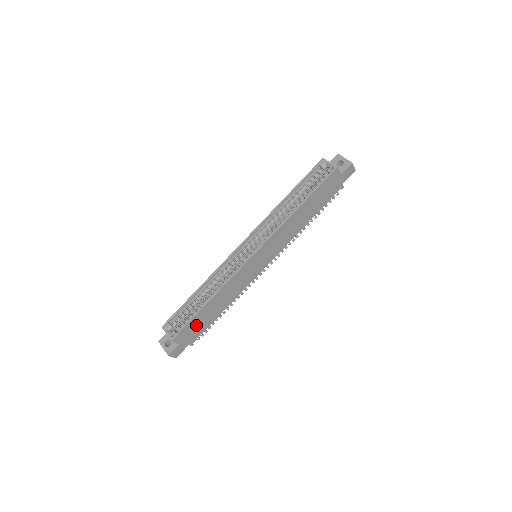
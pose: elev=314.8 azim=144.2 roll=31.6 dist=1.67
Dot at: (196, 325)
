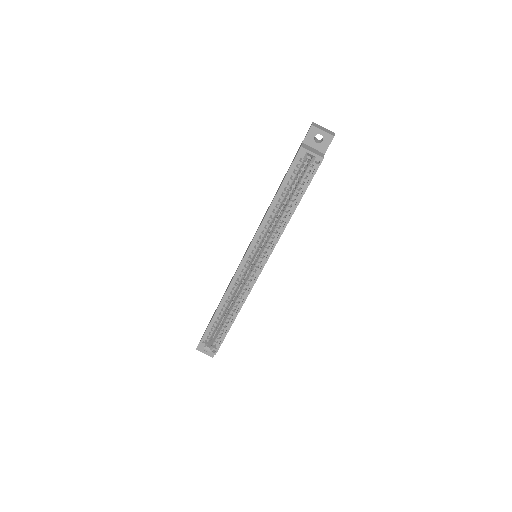
Dot at: occluded
